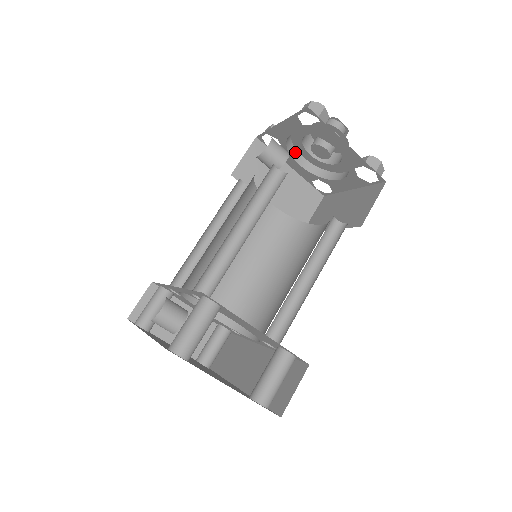
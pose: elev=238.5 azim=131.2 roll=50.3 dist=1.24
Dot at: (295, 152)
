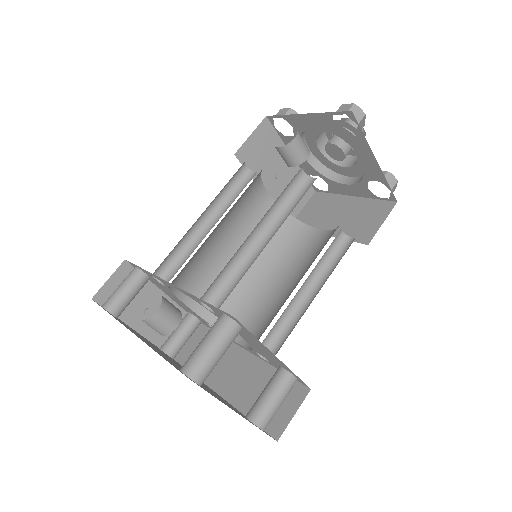
Dot at: occluded
